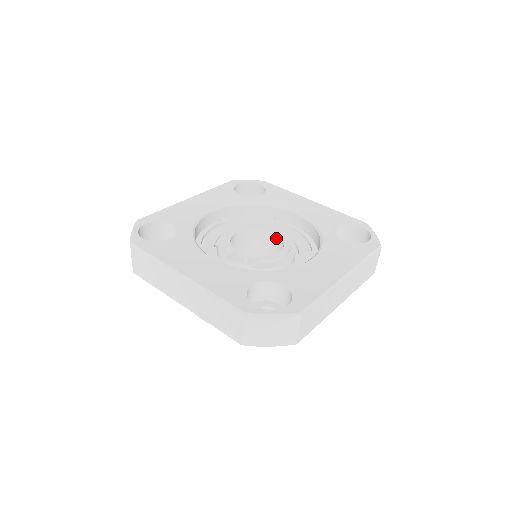
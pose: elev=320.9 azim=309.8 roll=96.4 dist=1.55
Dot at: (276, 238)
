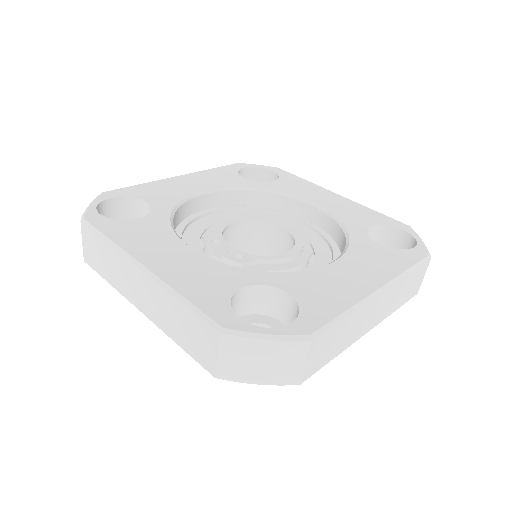
Dot at: (286, 235)
